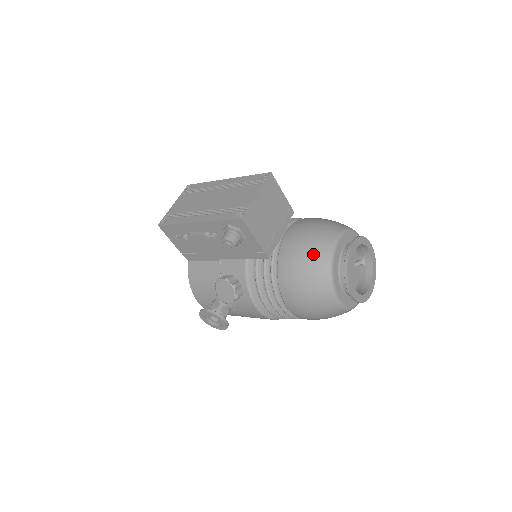
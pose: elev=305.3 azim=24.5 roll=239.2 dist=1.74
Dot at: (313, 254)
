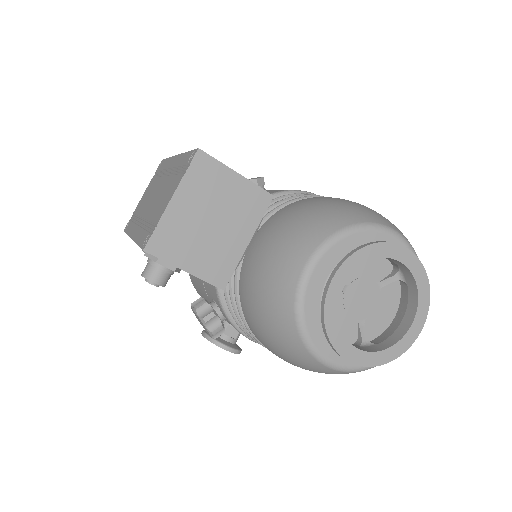
Dot at: (271, 291)
